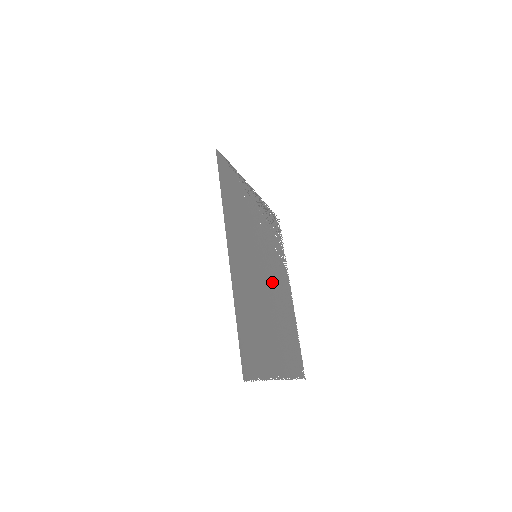
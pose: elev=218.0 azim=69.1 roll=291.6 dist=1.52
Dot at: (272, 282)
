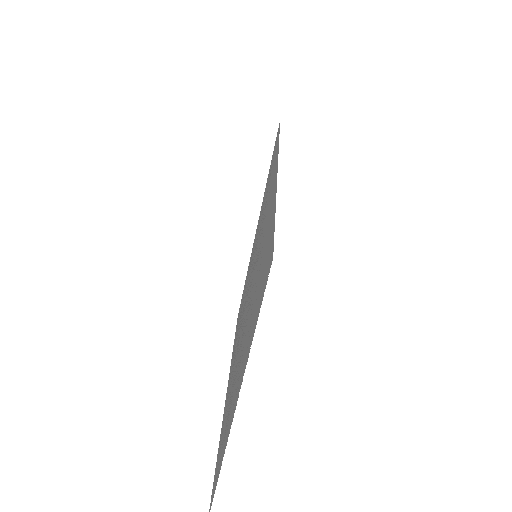
Dot at: occluded
